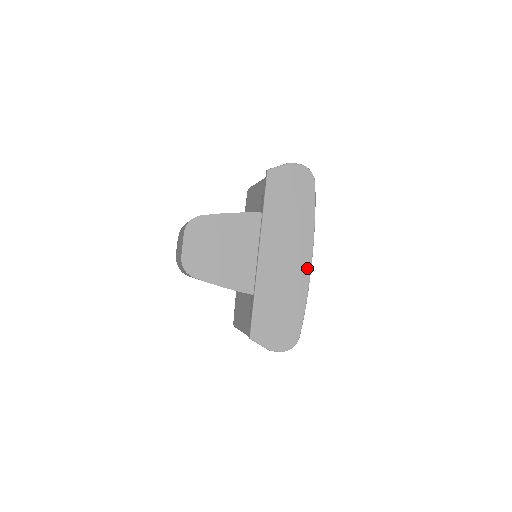
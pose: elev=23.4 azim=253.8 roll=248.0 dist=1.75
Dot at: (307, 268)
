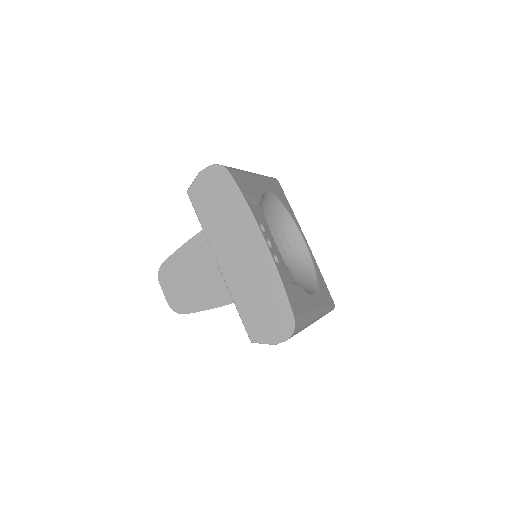
Dot at: (265, 252)
